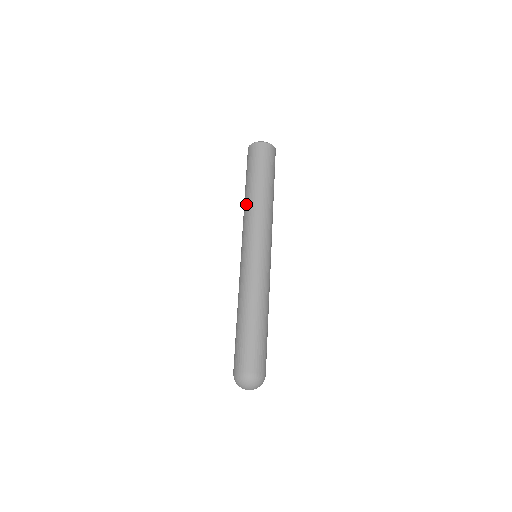
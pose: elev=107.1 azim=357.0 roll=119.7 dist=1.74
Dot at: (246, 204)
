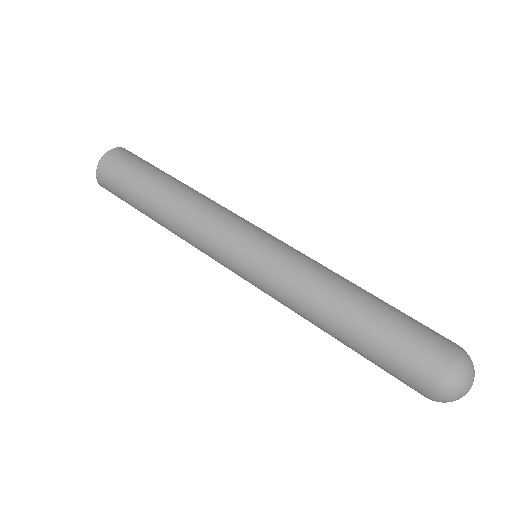
Dot at: occluded
